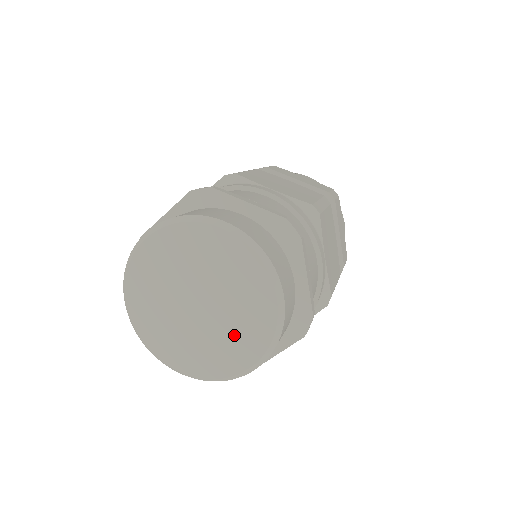
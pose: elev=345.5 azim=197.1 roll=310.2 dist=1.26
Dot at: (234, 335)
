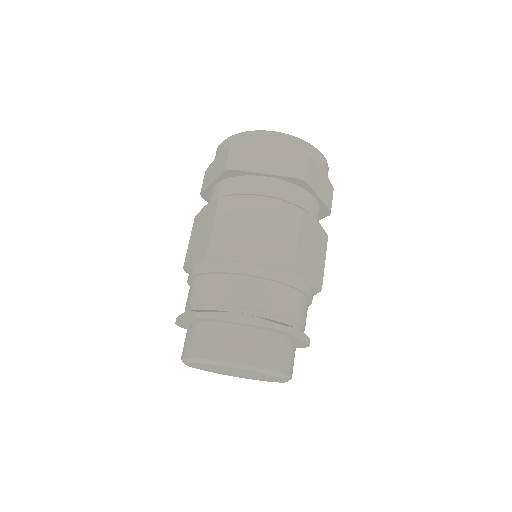
Dot at: occluded
